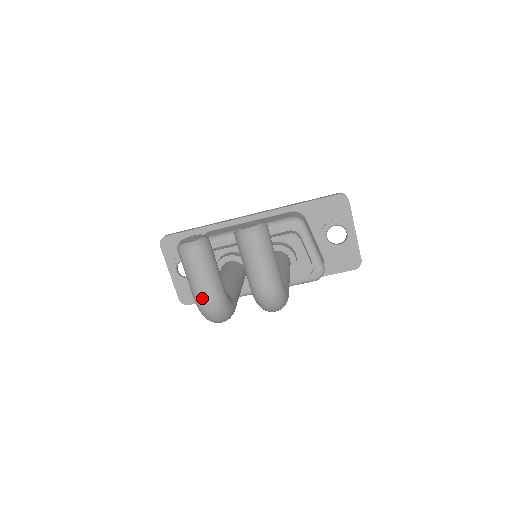
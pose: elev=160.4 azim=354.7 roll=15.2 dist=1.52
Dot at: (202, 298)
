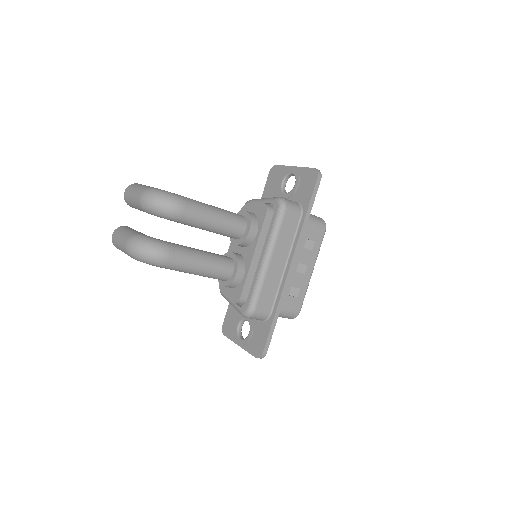
Dot at: (124, 245)
